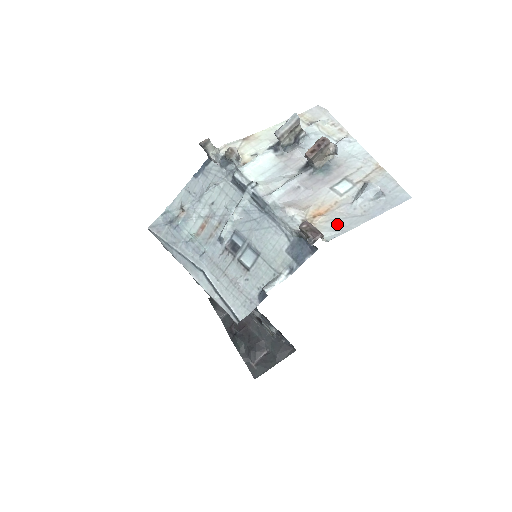
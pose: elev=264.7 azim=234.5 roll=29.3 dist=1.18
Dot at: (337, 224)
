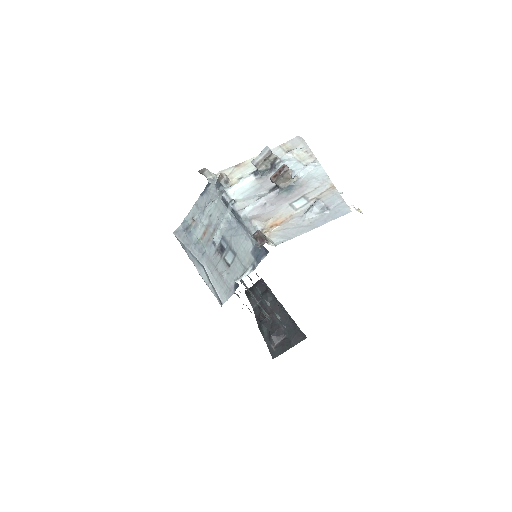
Dot at: (286, 233)
